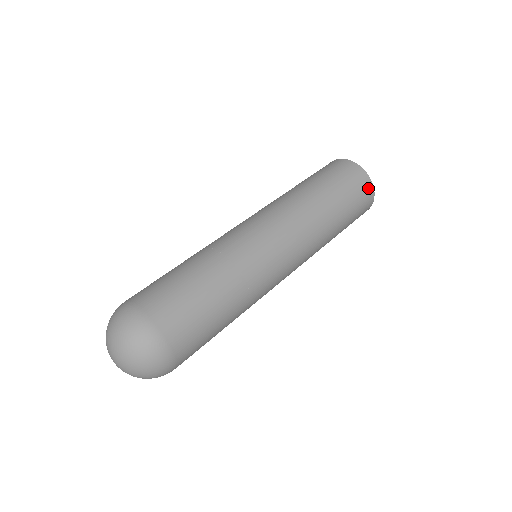
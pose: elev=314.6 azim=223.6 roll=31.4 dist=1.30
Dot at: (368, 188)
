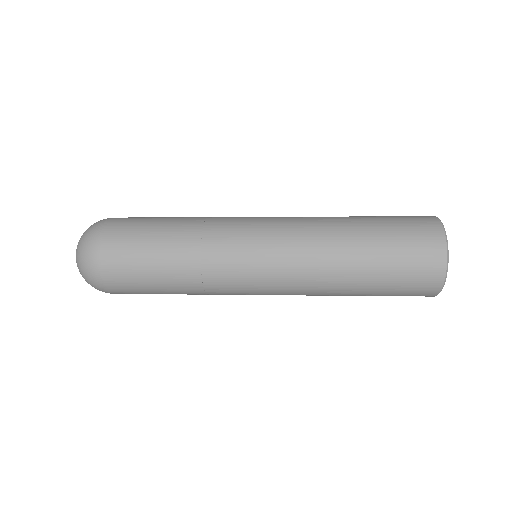
Dot at: (434, 238)
